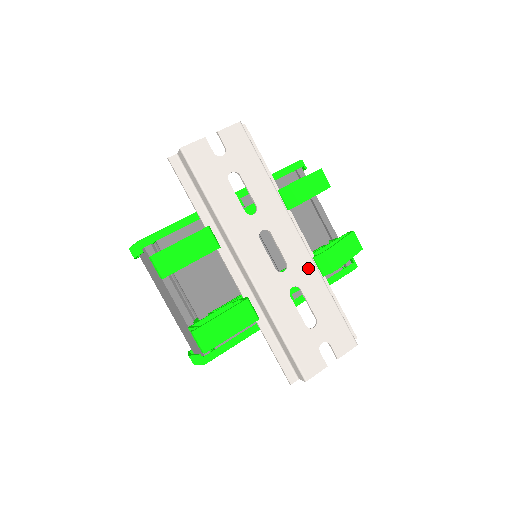
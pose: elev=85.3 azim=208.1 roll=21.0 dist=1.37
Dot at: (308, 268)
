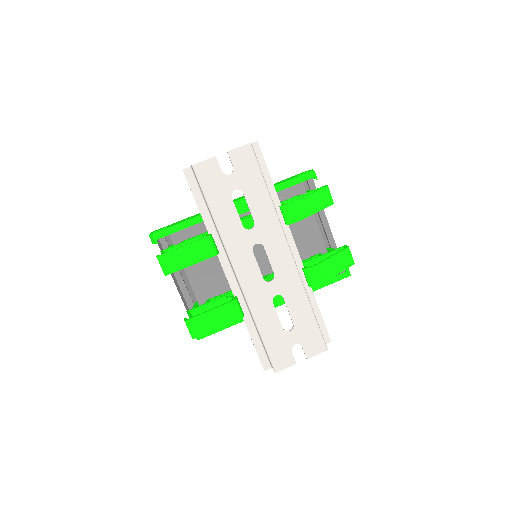
Dot at: (293, 281)
